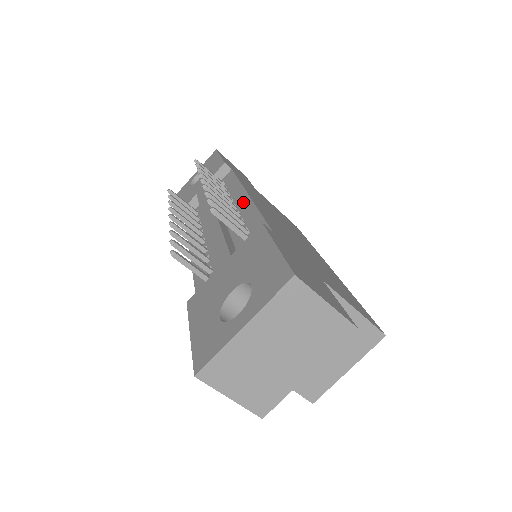
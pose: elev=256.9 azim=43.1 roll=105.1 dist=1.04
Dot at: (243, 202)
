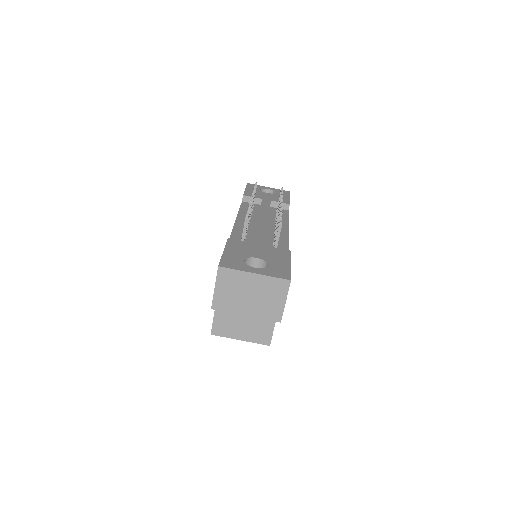
Dot at: (283, 232)
